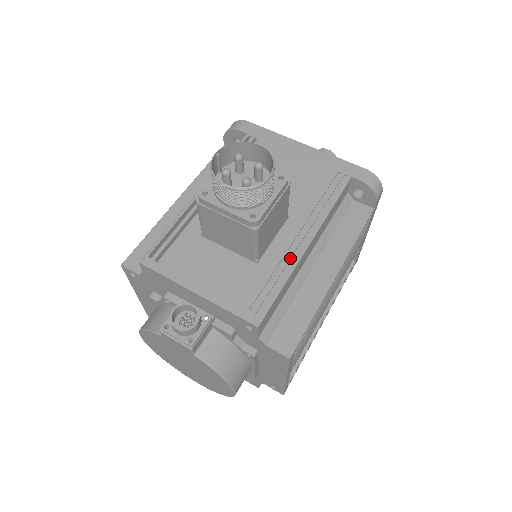
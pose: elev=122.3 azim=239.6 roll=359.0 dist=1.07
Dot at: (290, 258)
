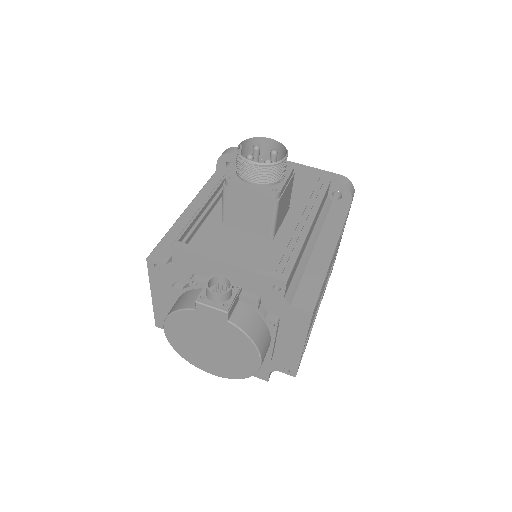
Dot at: (299, 234)
